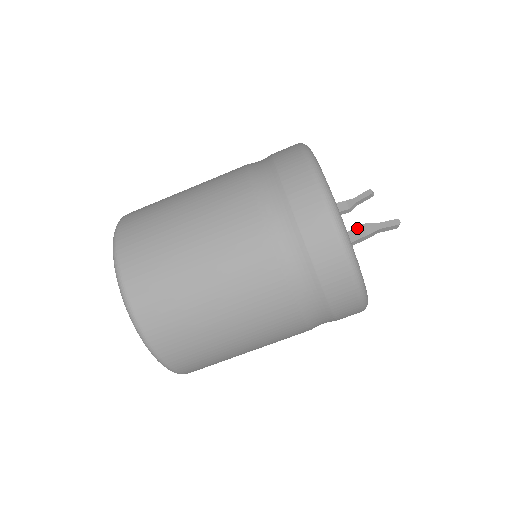
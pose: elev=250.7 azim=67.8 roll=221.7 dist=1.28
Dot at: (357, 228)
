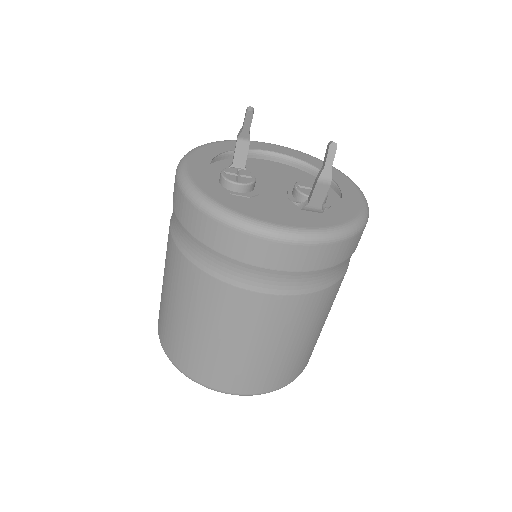
Dot at: (316, 188)
